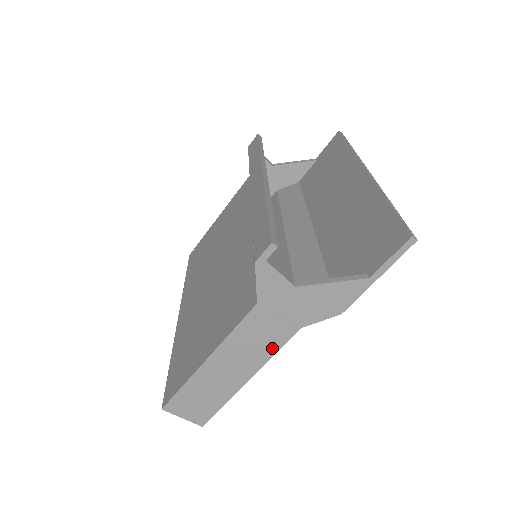
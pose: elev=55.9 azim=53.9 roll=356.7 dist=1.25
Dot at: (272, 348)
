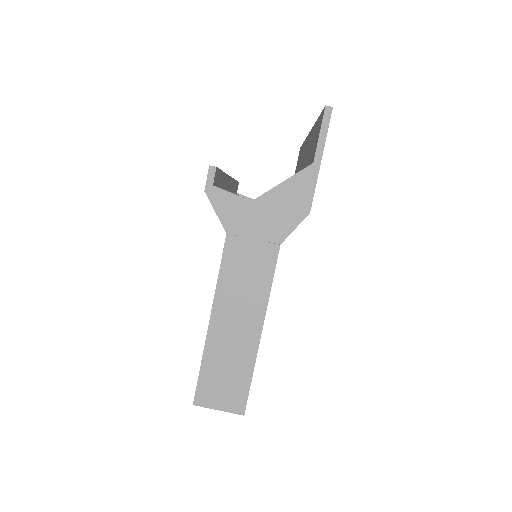
Dot at: (265, 280)
